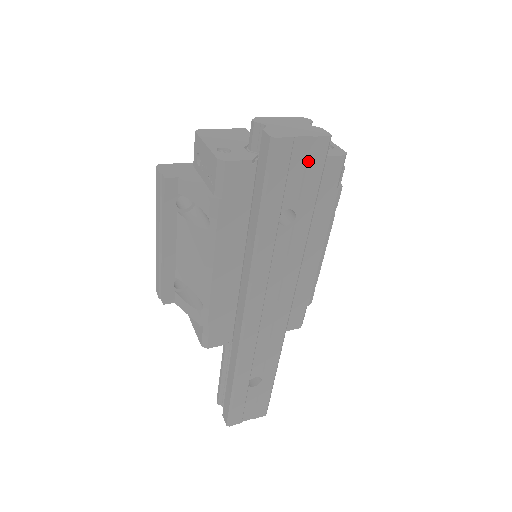
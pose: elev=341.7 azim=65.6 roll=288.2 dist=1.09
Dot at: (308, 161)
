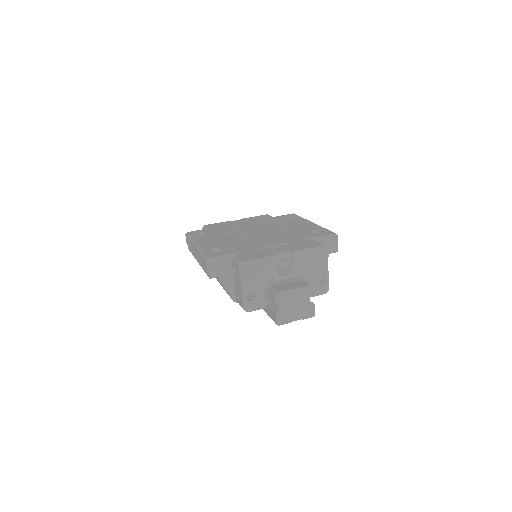
Dot at: occluded
